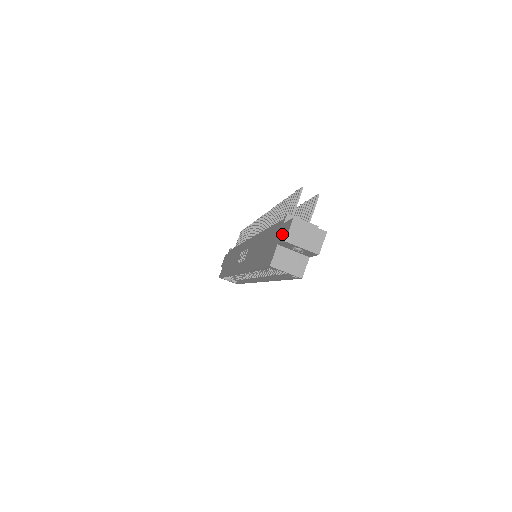
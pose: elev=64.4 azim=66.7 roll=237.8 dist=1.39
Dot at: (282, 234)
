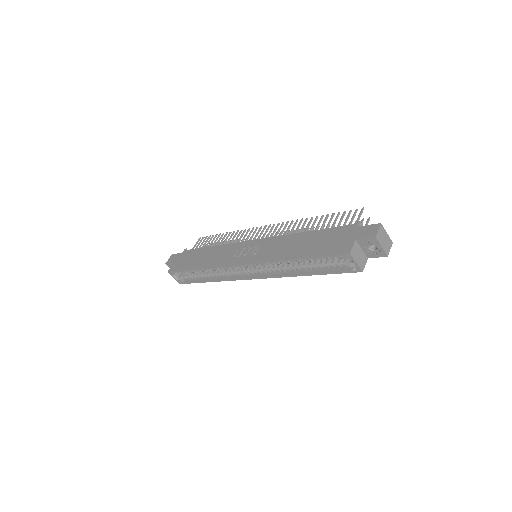
Dot at: (362, 233)
